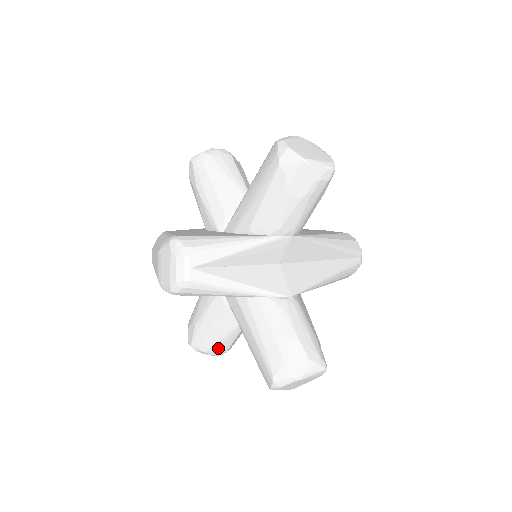
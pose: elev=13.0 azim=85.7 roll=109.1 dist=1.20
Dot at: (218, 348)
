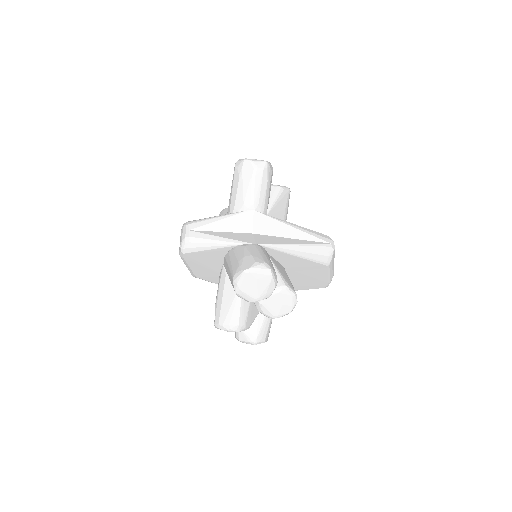
Dot at: (231, 319)
